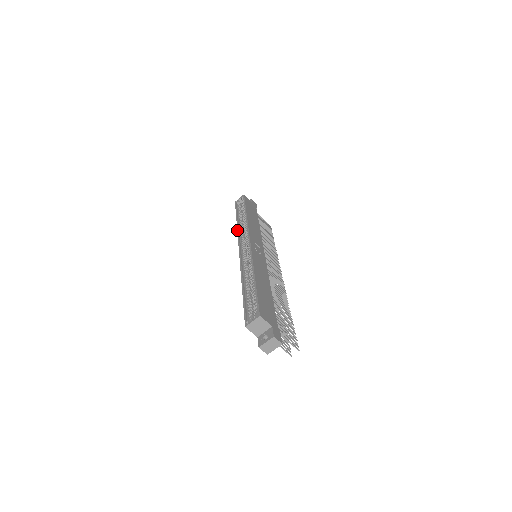
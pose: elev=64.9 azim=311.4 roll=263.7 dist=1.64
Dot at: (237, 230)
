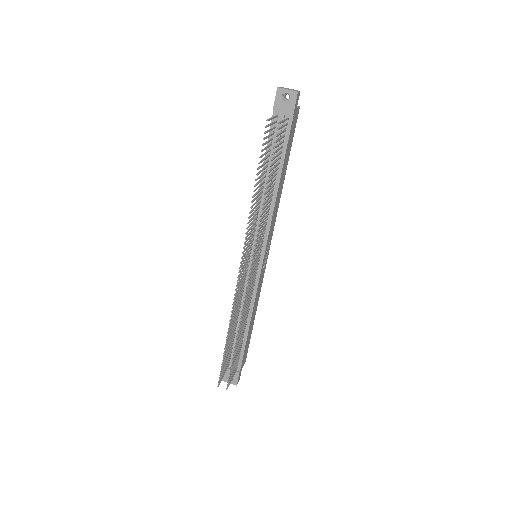
Dot at: occluded
